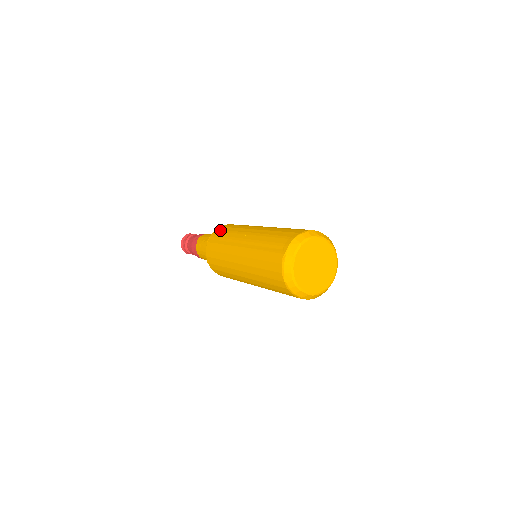
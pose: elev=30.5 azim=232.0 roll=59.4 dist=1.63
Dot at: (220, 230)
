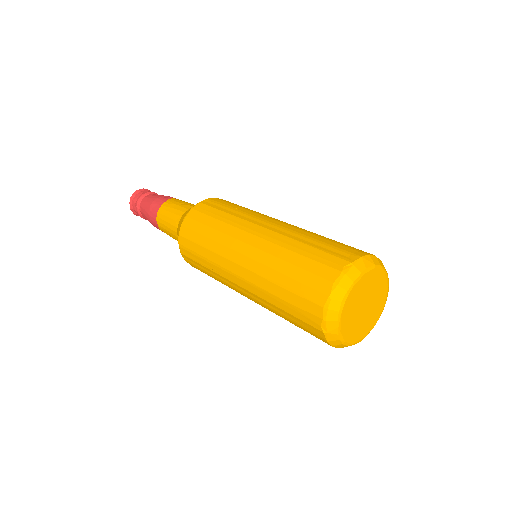
Dot at: (226, 201)
